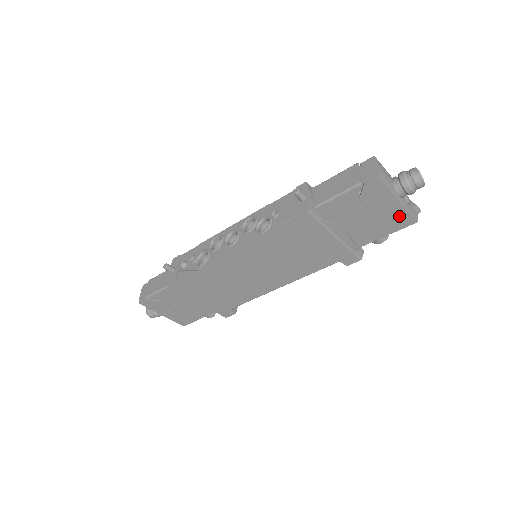
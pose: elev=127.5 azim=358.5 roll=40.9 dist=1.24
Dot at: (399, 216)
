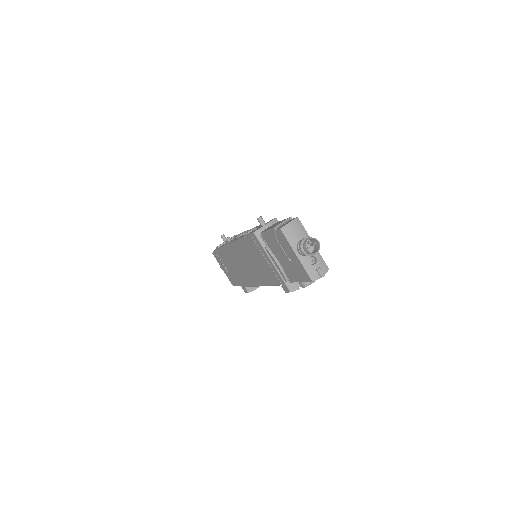
Dot at: (301, 269)
